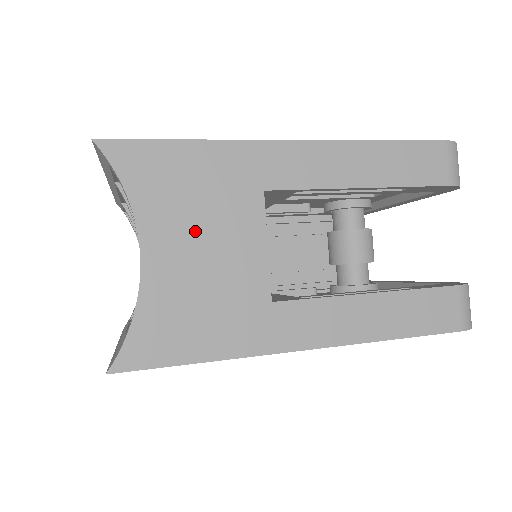
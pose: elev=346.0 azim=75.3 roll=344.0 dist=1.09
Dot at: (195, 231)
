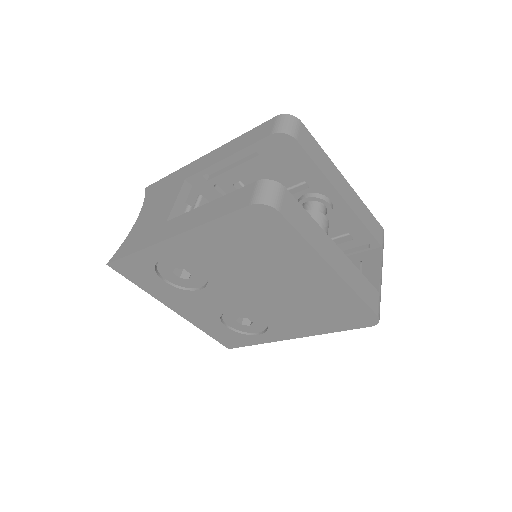
Dot at: (156, 204)
